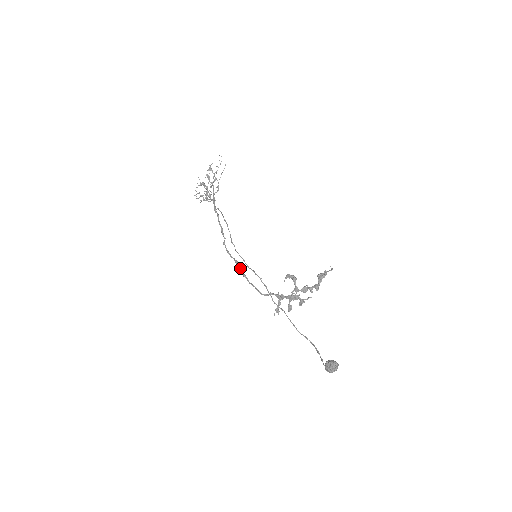
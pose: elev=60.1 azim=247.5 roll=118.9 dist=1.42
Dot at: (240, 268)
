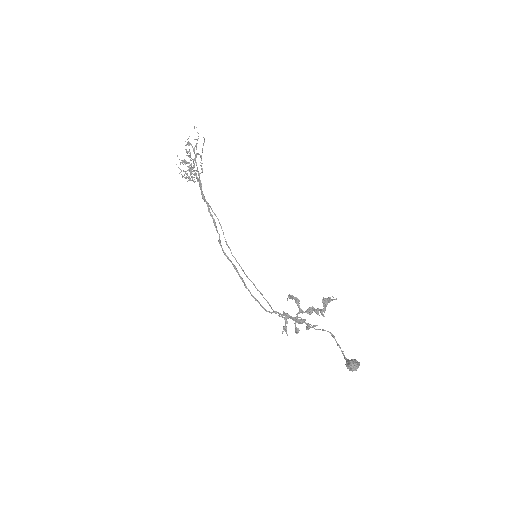
Dot at: (240, 277)
